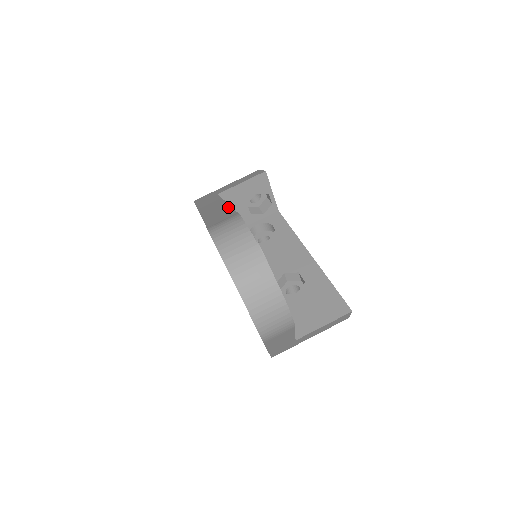
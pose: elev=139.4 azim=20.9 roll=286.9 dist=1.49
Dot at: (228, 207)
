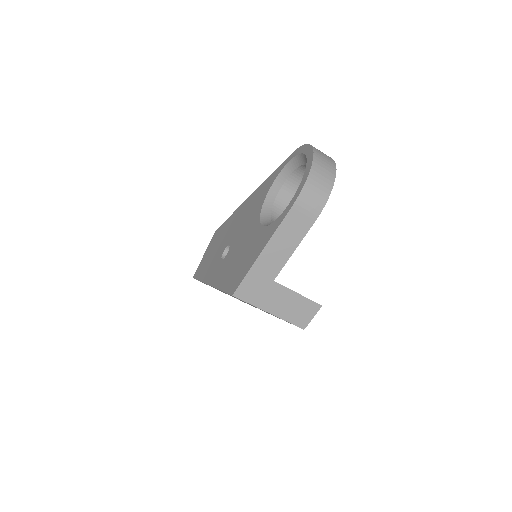
Dot at: occluded
